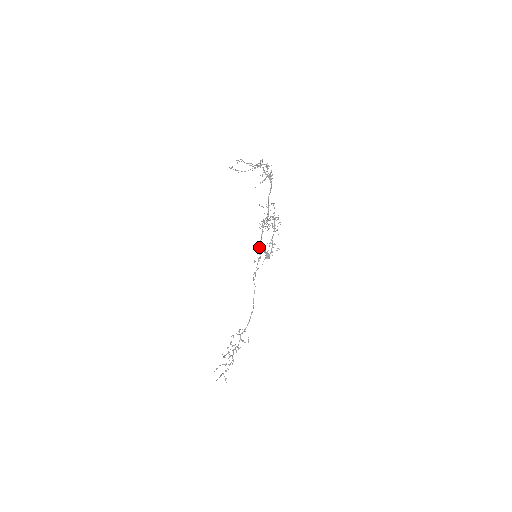
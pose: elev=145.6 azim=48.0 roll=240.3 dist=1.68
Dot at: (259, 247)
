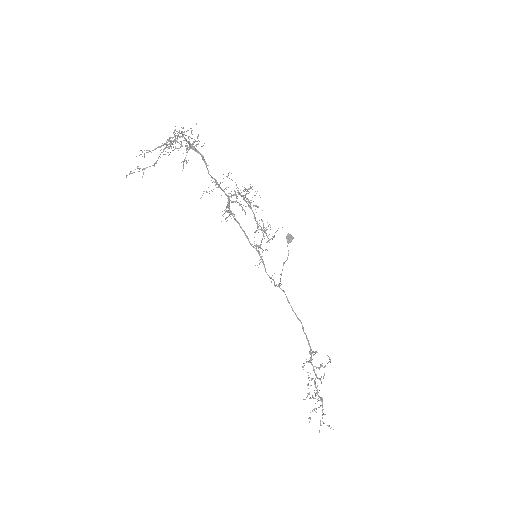
Dot at: (250, 243)
